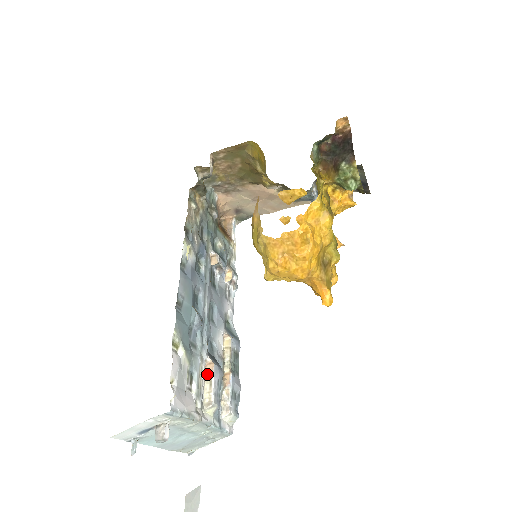
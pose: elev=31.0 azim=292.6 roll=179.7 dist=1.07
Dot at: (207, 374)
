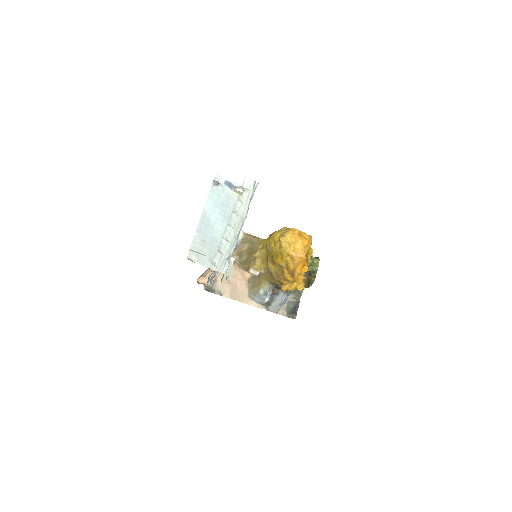
Dot at: occluded
